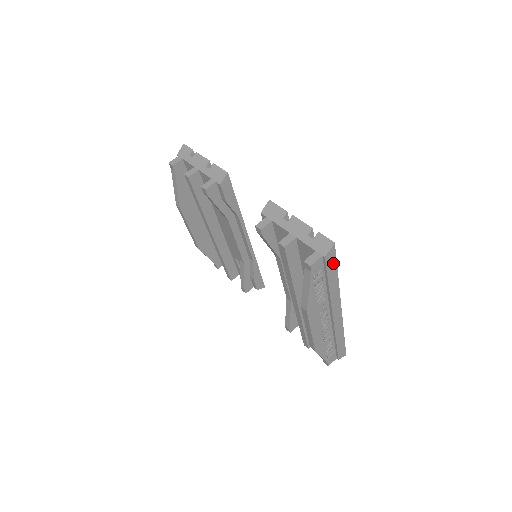
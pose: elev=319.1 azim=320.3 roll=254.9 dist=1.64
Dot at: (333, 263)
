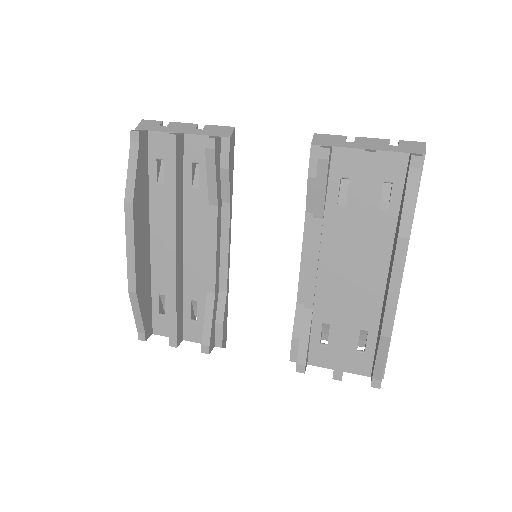
Dot at: occluded
